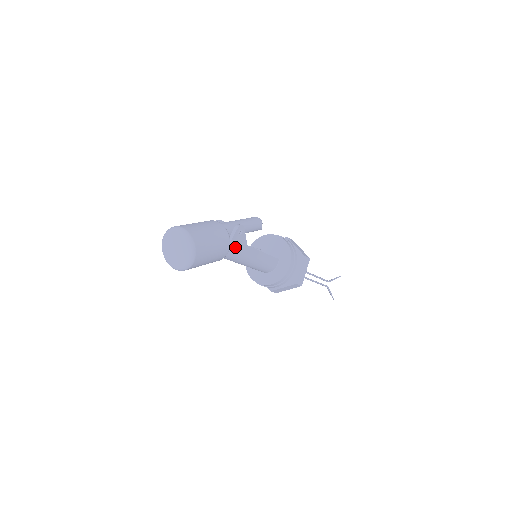
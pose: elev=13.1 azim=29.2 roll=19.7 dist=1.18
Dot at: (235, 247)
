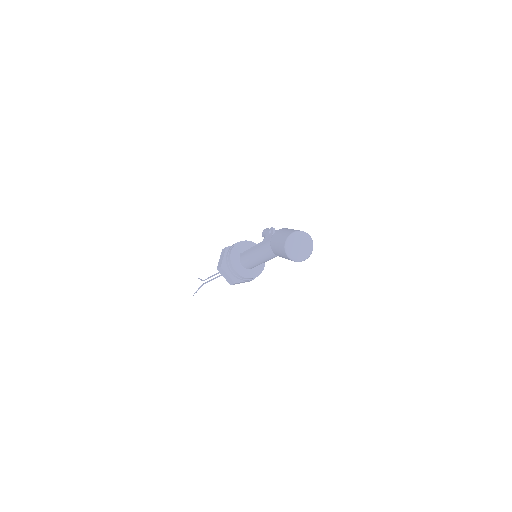
Dot at: occluded
